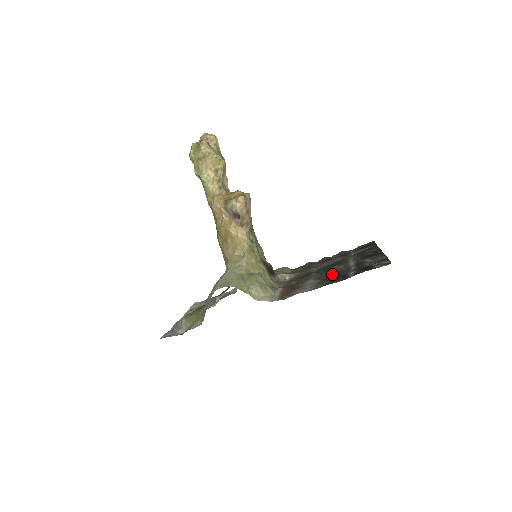
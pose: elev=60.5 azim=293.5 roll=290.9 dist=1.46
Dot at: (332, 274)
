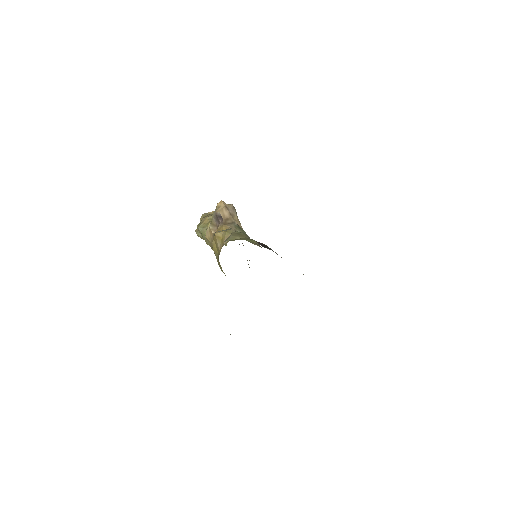
Dot at: occluded
